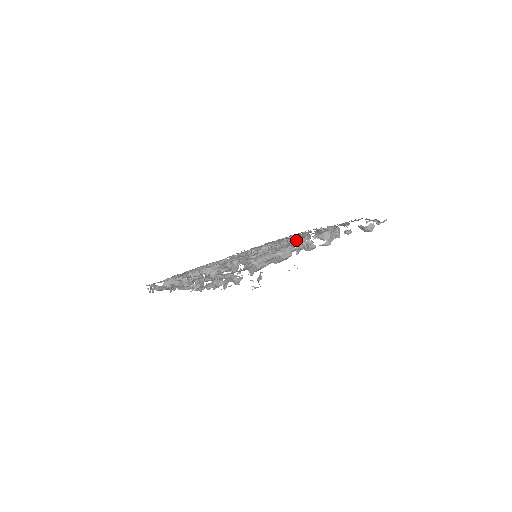
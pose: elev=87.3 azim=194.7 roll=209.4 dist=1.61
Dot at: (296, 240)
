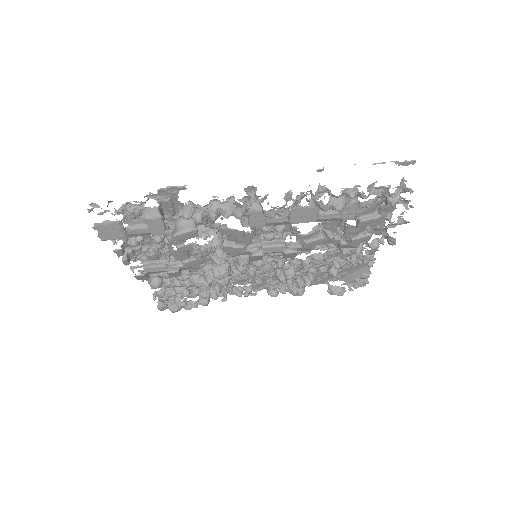
Dot at: occluded
